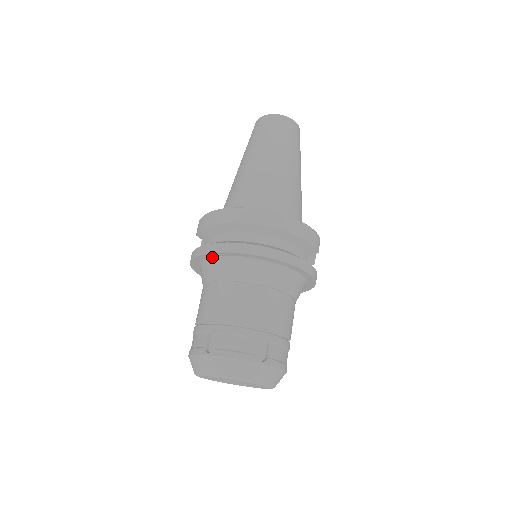
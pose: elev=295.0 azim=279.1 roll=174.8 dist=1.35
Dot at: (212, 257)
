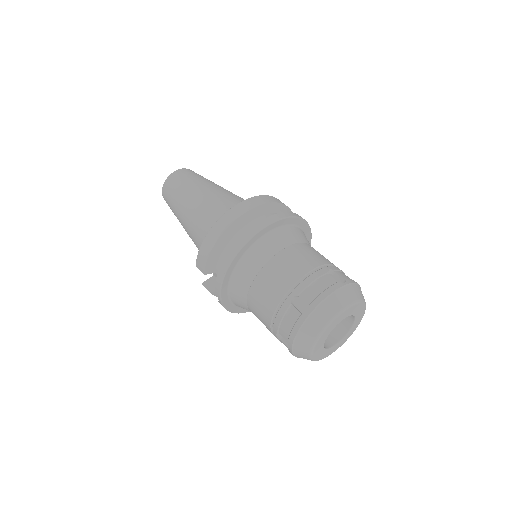
Dot at: (236, 264)
